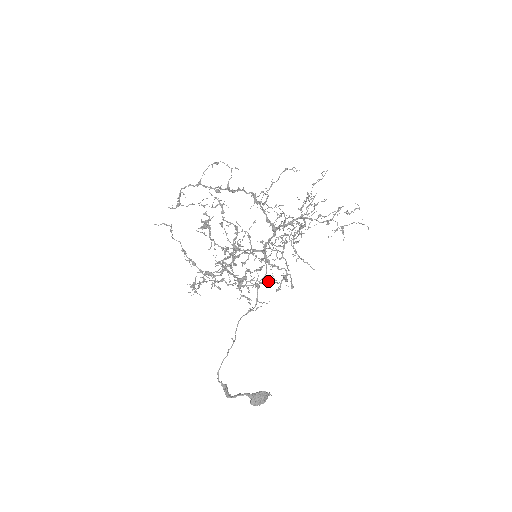
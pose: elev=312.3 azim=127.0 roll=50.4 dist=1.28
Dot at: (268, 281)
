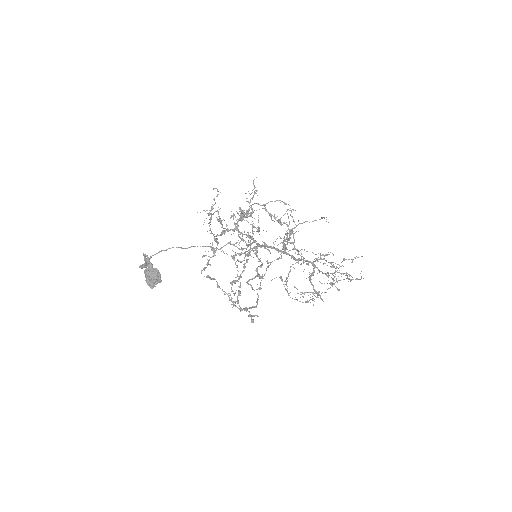
Dot at: (257, 301)
